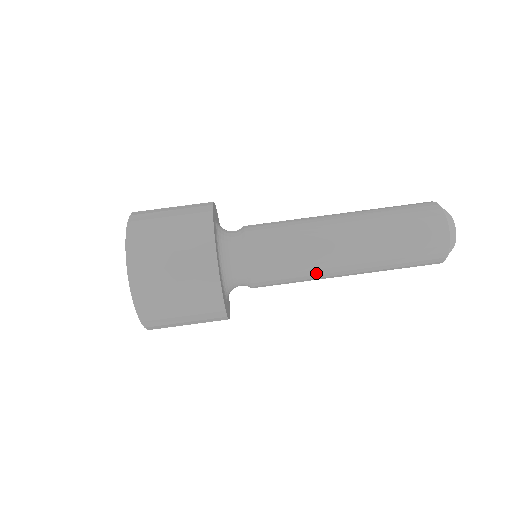
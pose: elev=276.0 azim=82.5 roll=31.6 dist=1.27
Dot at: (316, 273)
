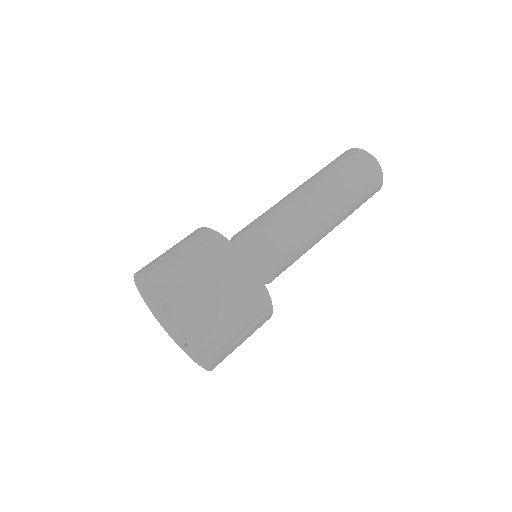
Dot at: (301, 217)
